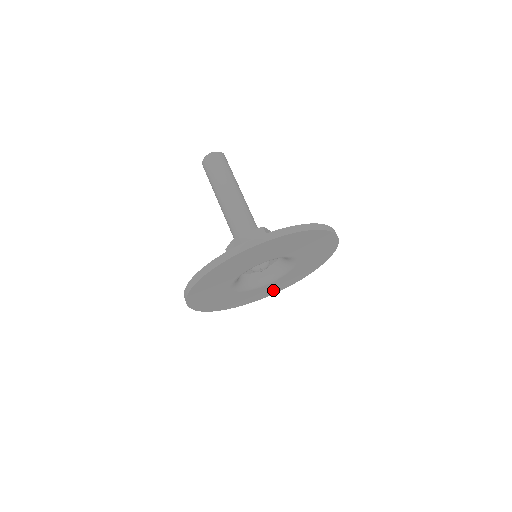
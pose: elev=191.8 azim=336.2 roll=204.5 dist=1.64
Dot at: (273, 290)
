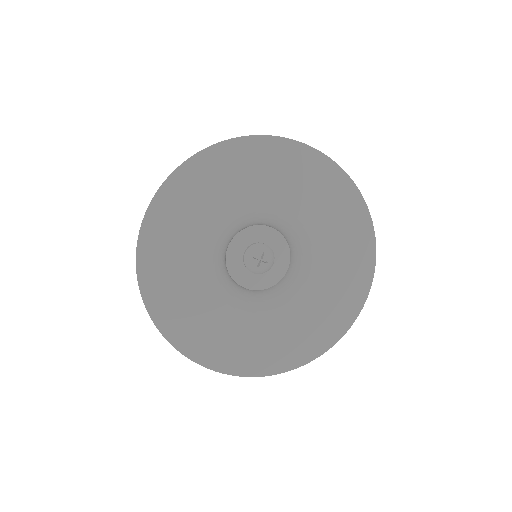
Dot at: (335, 317)
